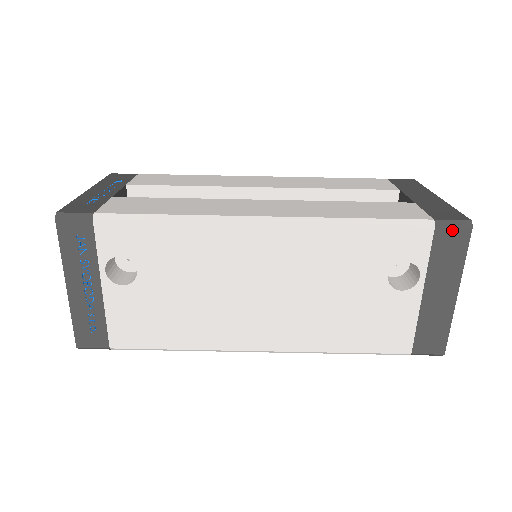
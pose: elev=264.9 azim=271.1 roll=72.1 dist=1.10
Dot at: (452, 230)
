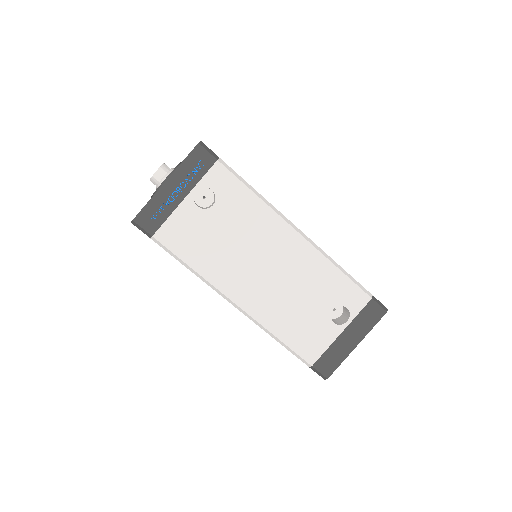
Dot at: (378, 306)
